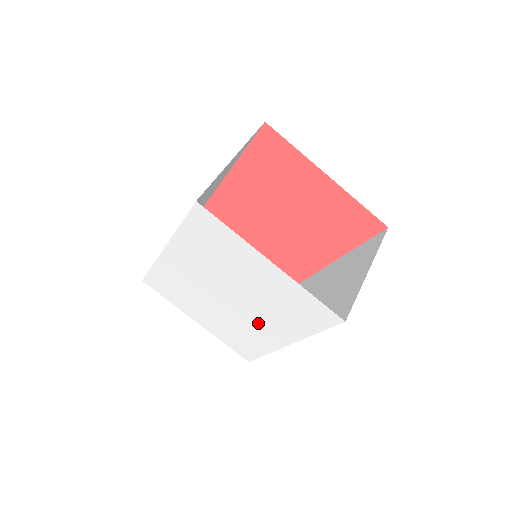
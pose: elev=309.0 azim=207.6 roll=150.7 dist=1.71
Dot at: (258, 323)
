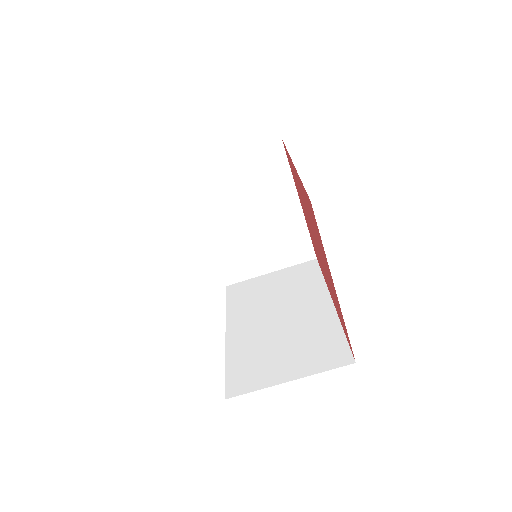
Dot at: occluded
